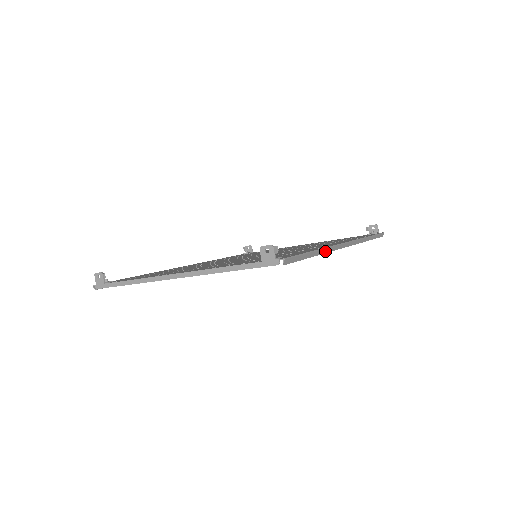
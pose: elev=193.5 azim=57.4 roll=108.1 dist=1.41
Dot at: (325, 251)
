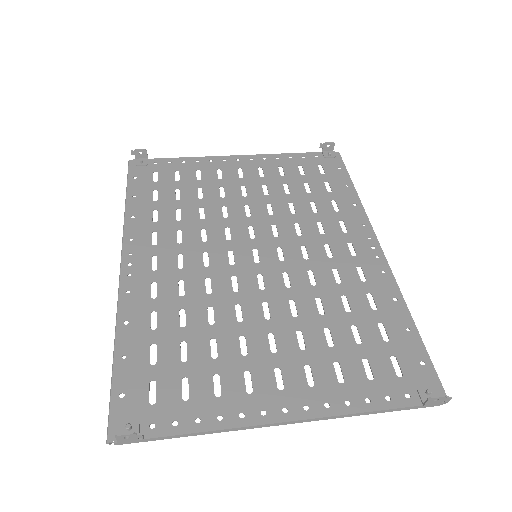
Dot at: (402, 303)
